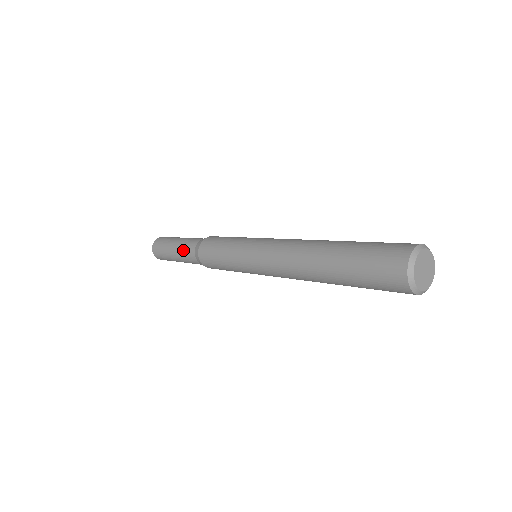
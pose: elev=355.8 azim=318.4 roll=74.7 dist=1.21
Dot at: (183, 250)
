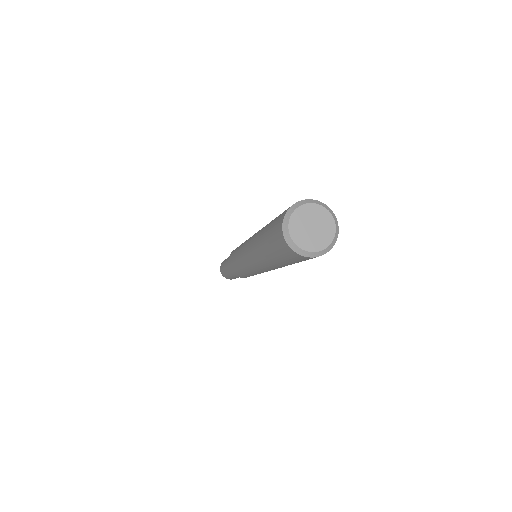
Dot at: (227, 267)
